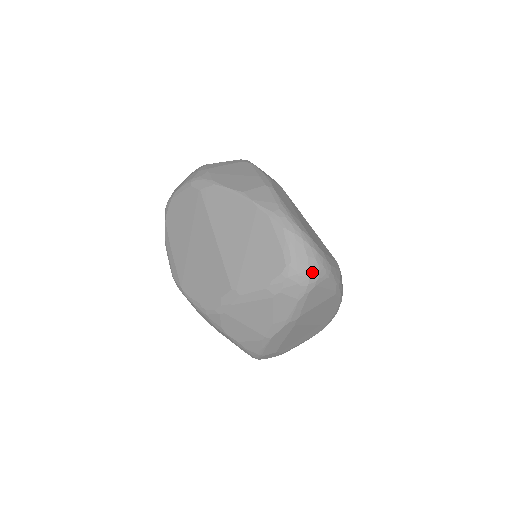
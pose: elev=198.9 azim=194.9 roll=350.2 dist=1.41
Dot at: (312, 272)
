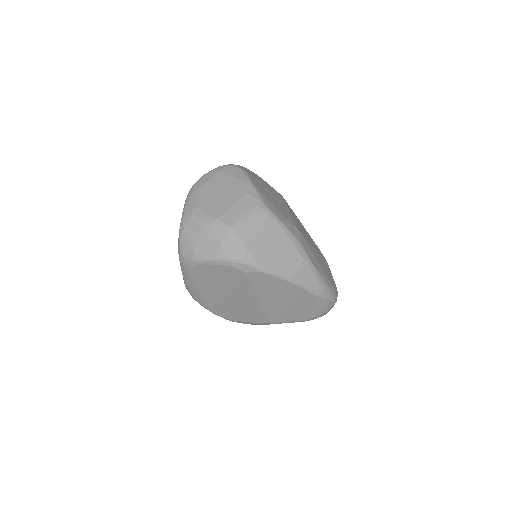
Dot at: occluded
